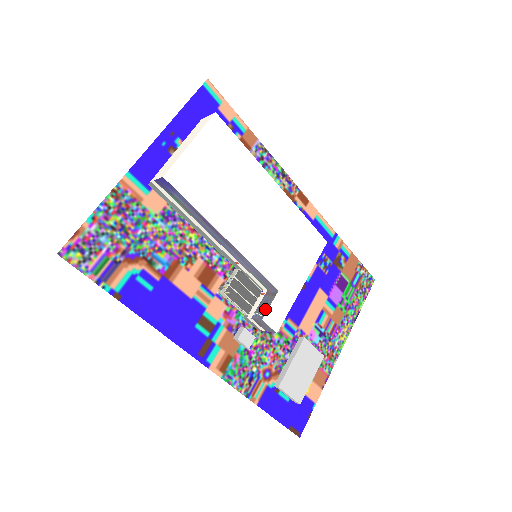
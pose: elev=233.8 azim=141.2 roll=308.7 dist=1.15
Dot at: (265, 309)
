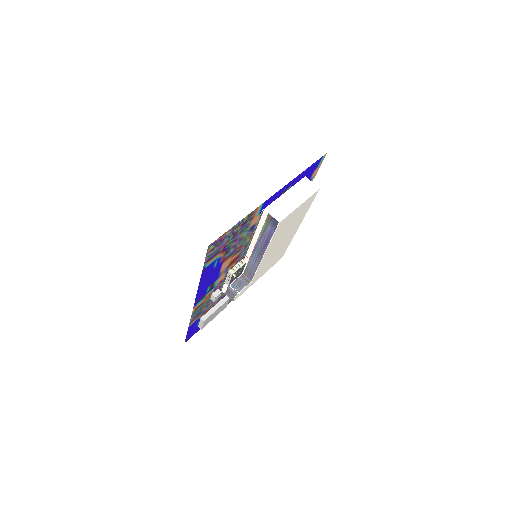
Dot at: (240, 289)
